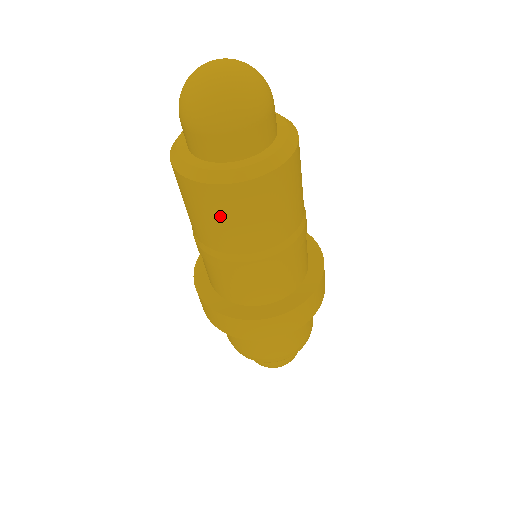
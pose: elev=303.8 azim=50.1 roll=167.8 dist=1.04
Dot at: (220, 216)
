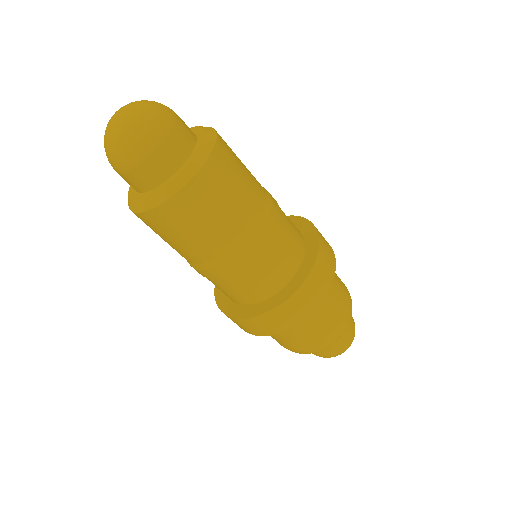
Dot at: (221, 198)
